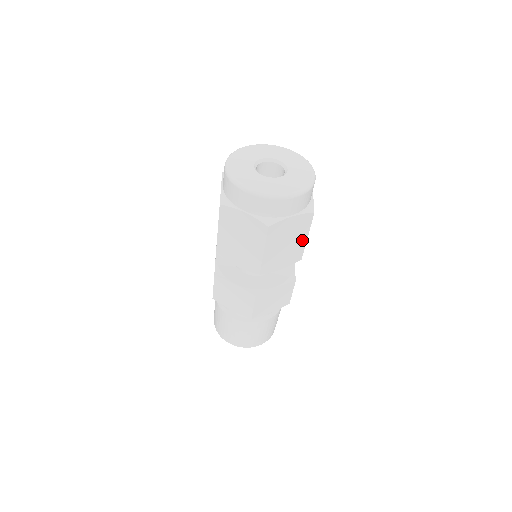
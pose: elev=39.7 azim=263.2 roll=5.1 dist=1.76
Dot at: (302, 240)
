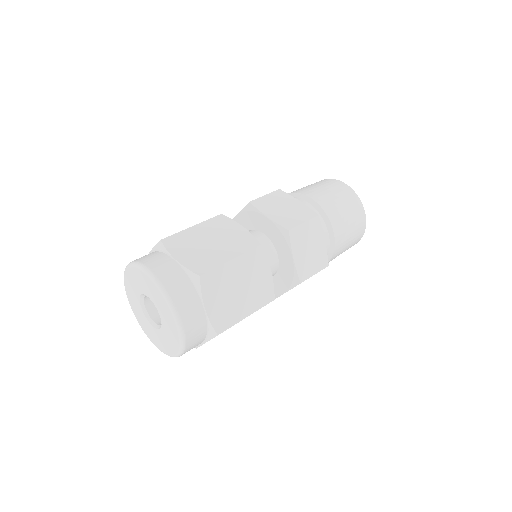
Dot at: occluded
